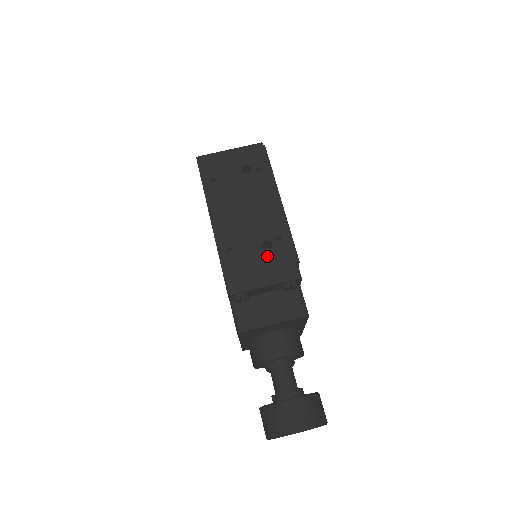
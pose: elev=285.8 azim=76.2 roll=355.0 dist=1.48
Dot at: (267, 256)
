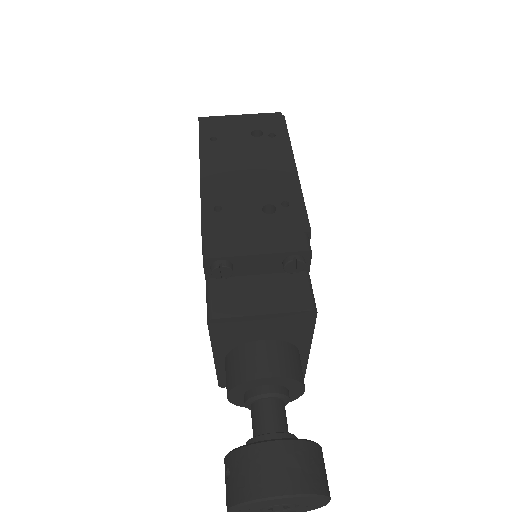
Dot at: (267, 220)
